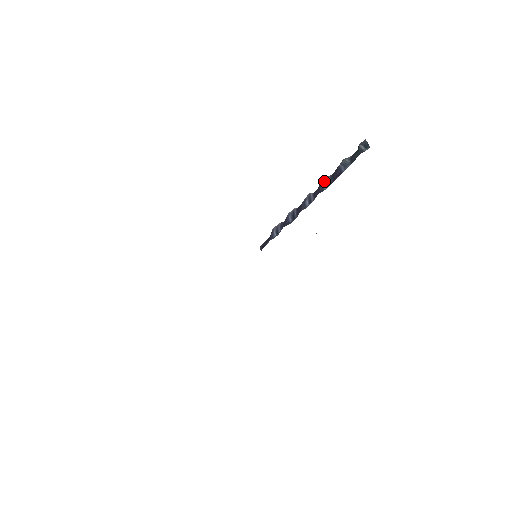
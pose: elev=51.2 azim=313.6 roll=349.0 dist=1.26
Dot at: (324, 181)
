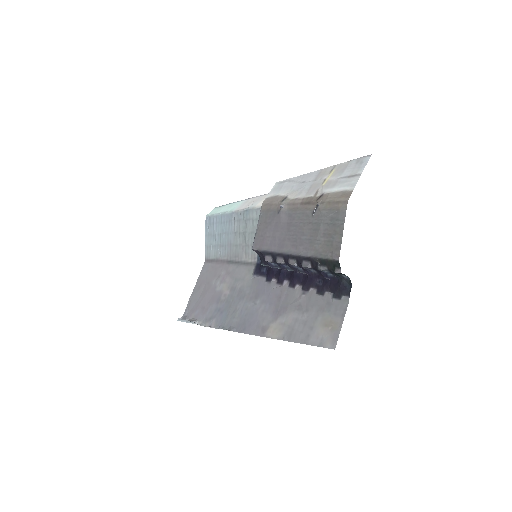
Dot at: (306, 268)
